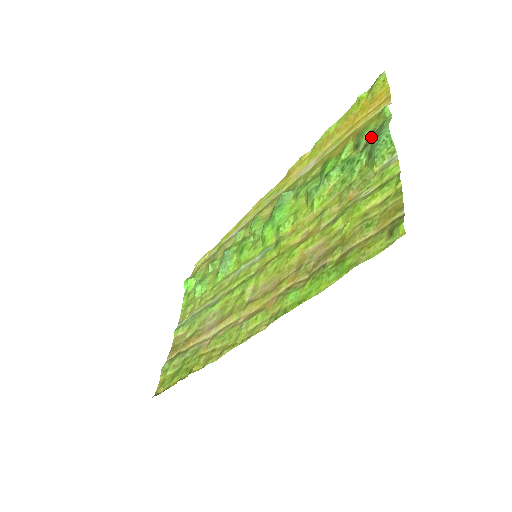
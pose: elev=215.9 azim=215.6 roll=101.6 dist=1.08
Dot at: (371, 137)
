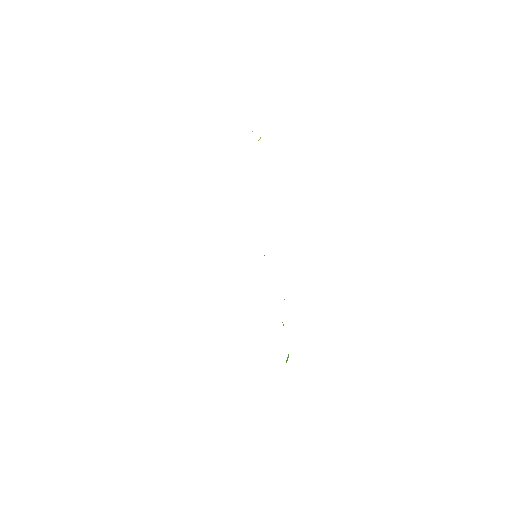
Dot at: occluded
